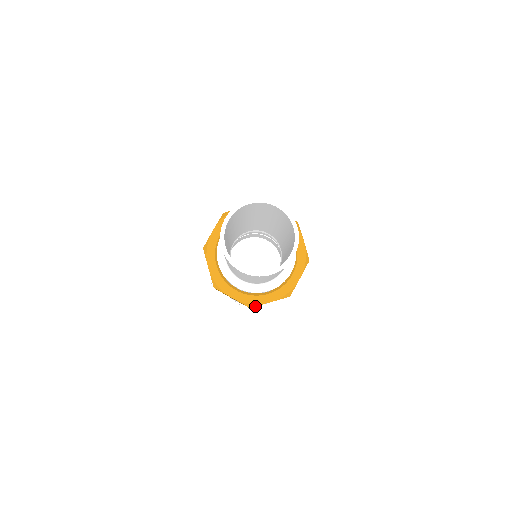
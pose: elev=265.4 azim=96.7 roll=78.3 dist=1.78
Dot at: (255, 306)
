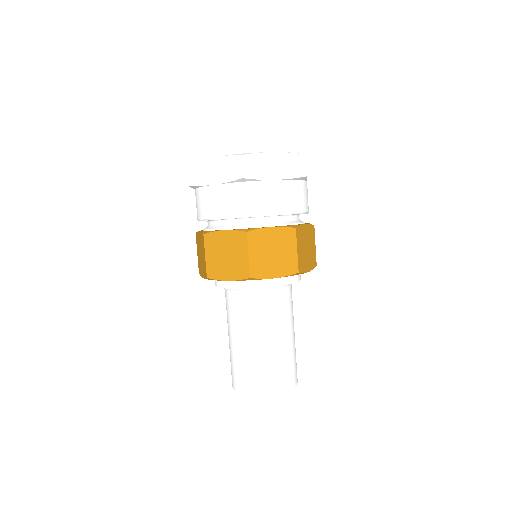
Dot at: occluded
